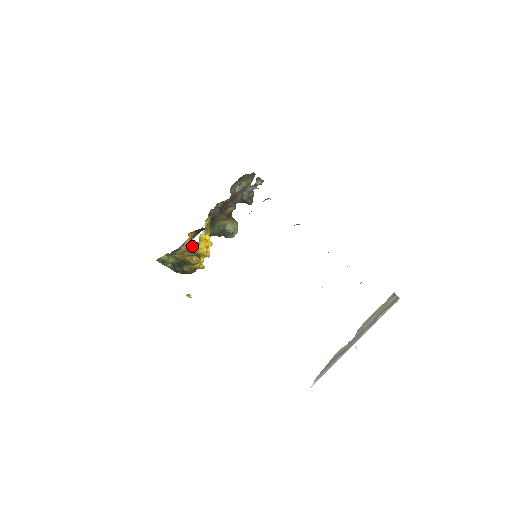
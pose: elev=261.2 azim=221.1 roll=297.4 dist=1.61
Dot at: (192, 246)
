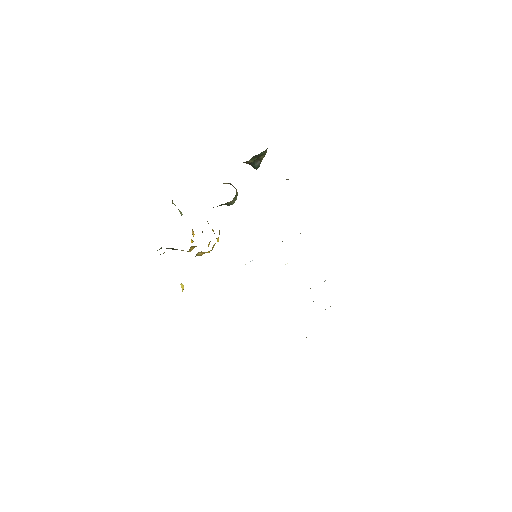
Dot at: (201, 252)
